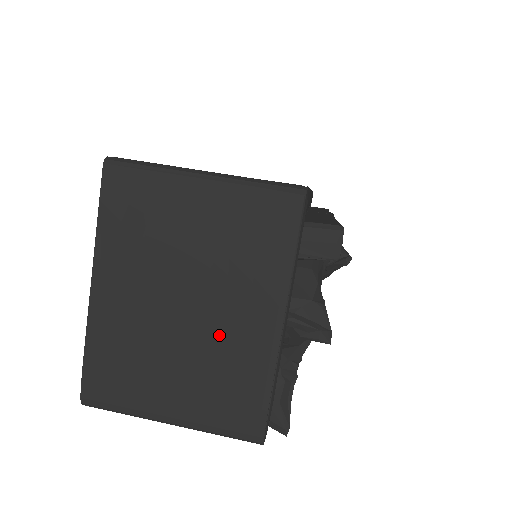
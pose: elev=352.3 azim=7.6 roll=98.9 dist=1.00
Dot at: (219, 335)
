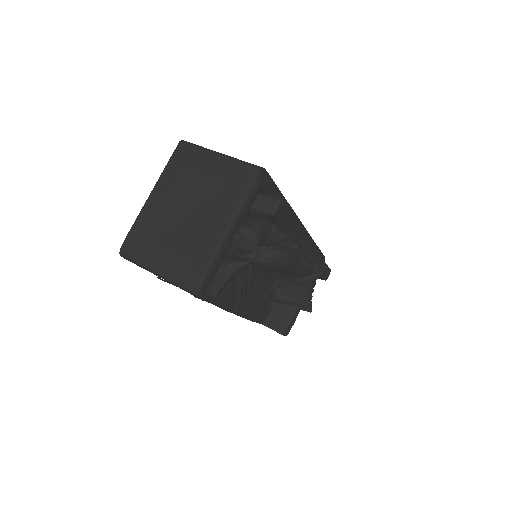
Dot at: (198, 229)
